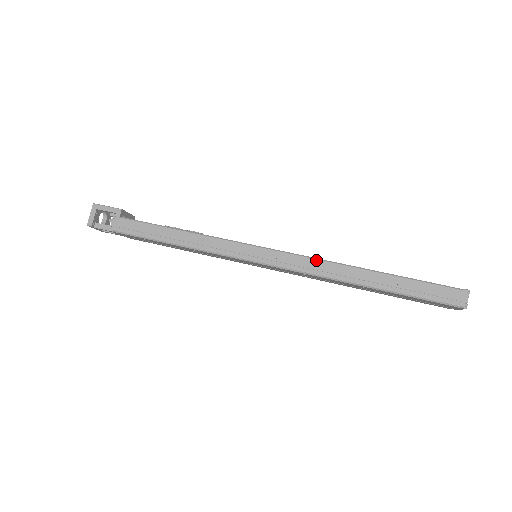
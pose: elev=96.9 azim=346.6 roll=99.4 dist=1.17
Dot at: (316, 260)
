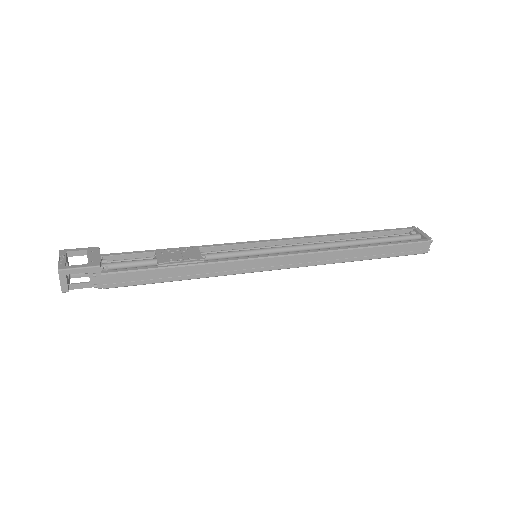
Dot at: (319, 254)
